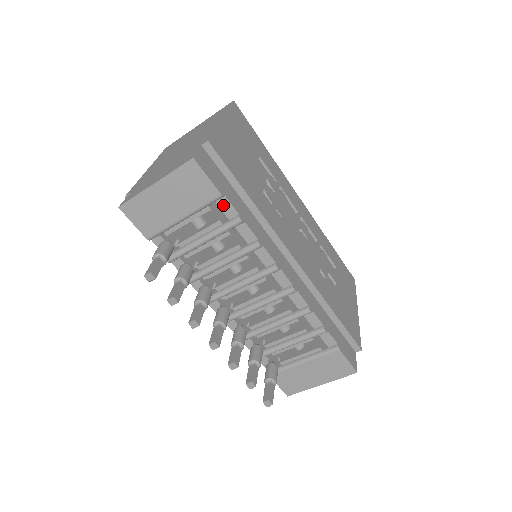
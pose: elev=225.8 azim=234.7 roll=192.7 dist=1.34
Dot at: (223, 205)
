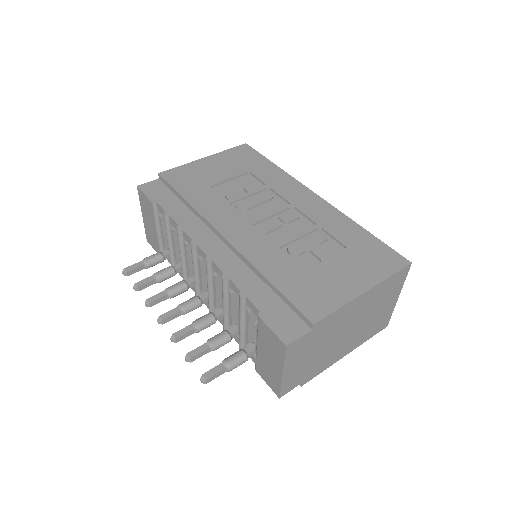
Dot at: (160, 210)
